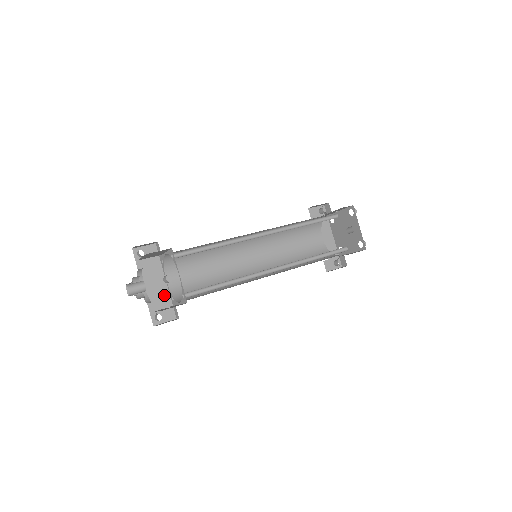
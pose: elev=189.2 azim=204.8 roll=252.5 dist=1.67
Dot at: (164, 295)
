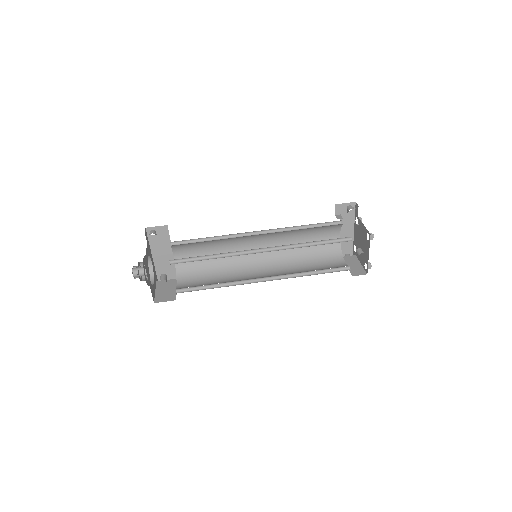
Dot at: (170, 265)
